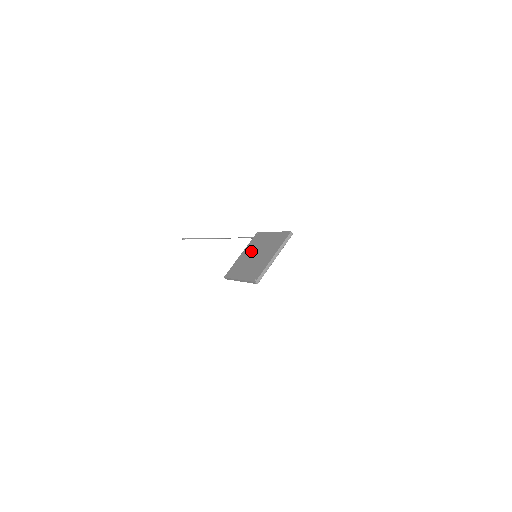
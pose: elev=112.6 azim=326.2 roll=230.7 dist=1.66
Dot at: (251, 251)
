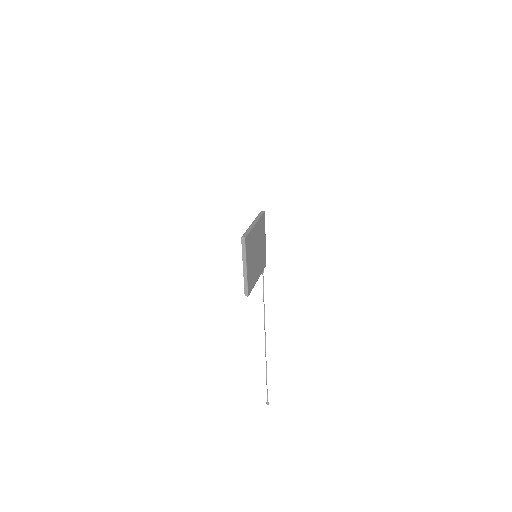
Dot at: occluded
